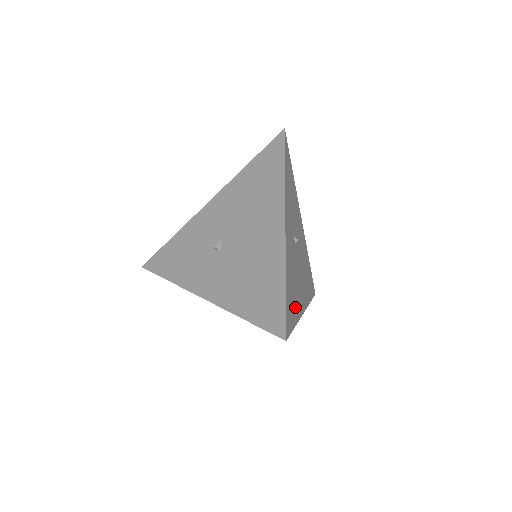
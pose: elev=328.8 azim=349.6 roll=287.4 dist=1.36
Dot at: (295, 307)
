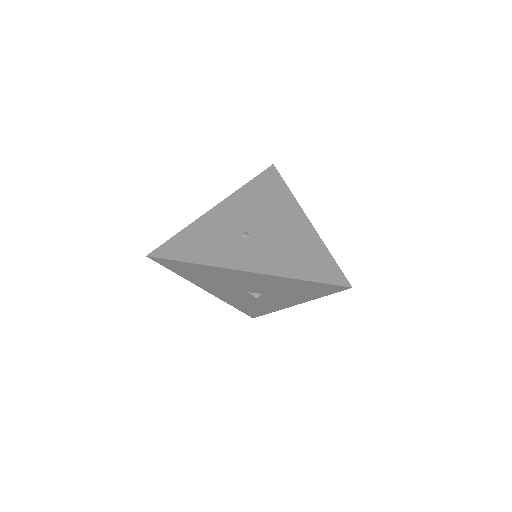
Dot at: occluded
